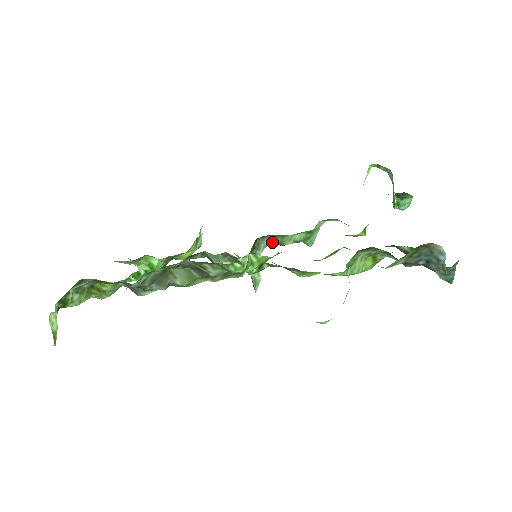
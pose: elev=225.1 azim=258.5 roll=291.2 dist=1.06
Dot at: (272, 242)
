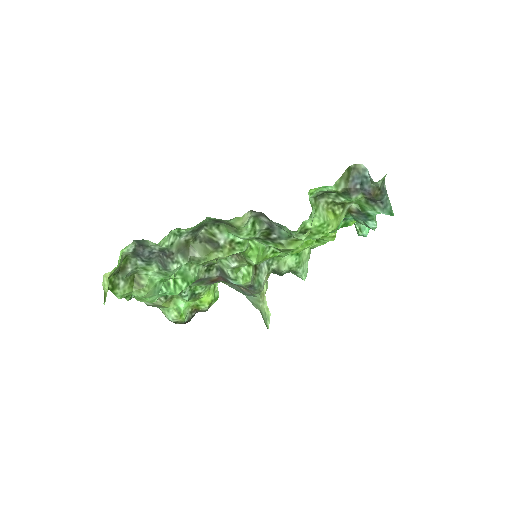
Dot at: (271, 268)
